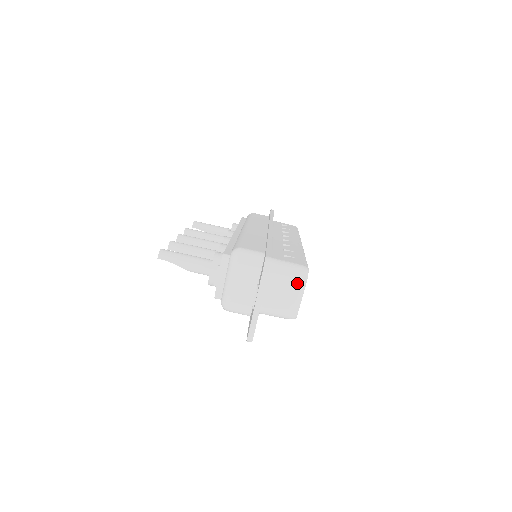
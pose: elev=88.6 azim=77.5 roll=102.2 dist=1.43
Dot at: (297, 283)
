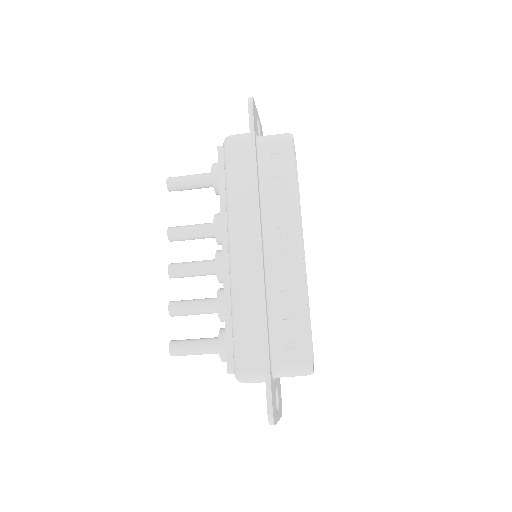
Dot at: (305, 375)
